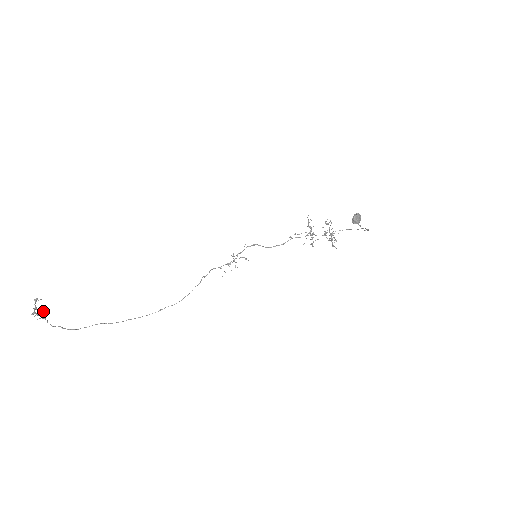
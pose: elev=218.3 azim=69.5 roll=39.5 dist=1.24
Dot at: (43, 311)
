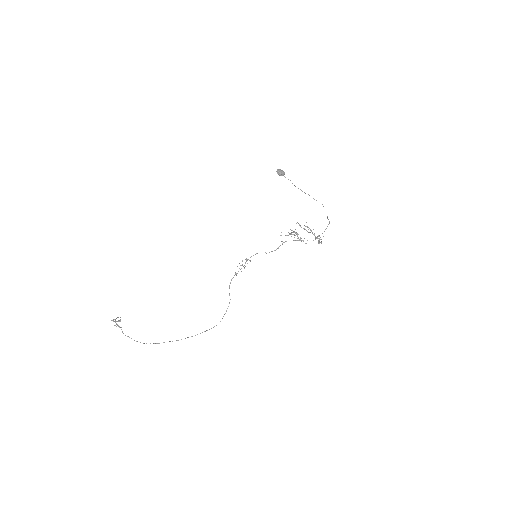
Dot at: occluded
